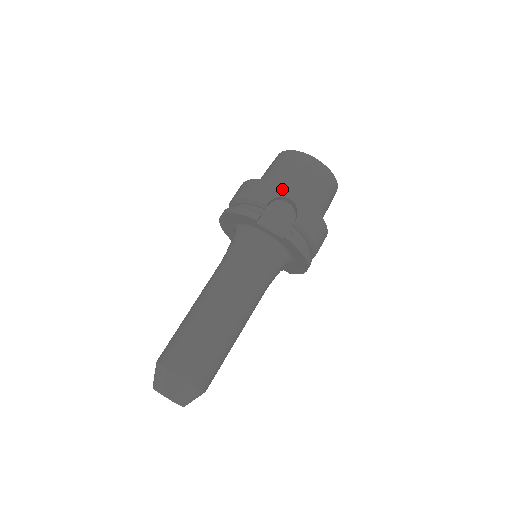
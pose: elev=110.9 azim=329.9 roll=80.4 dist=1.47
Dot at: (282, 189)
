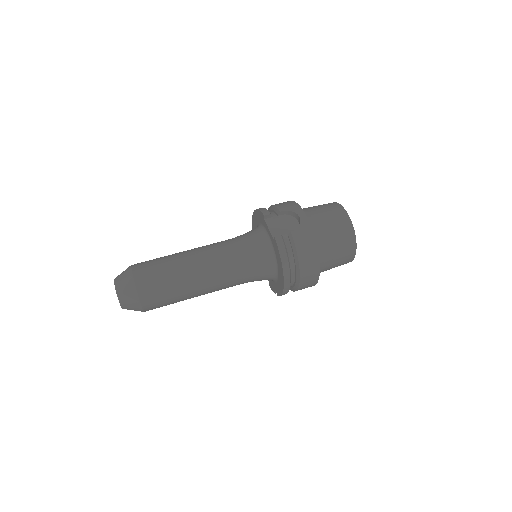
Dot at: (299, 209)
